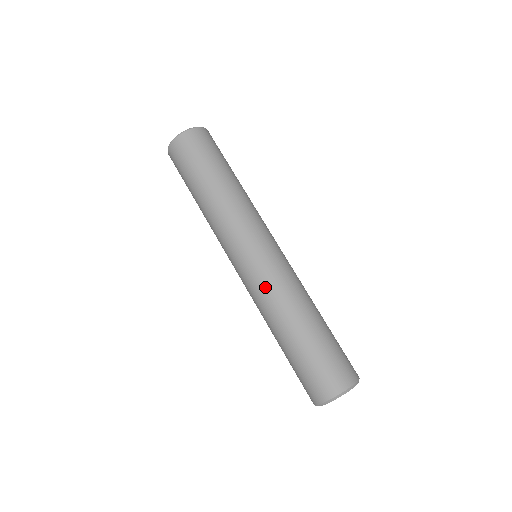
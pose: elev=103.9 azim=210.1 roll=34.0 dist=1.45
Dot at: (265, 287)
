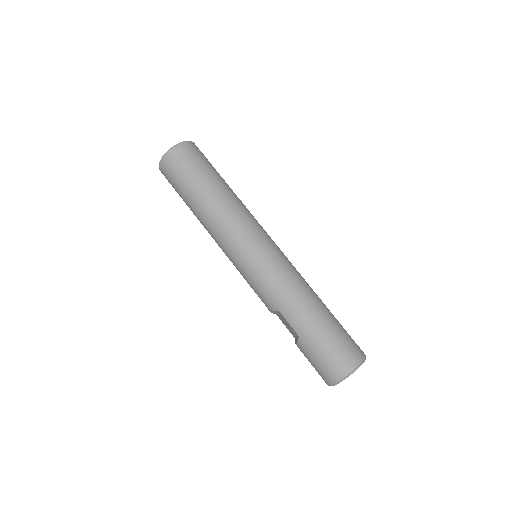
Dot at: (288, 270)
